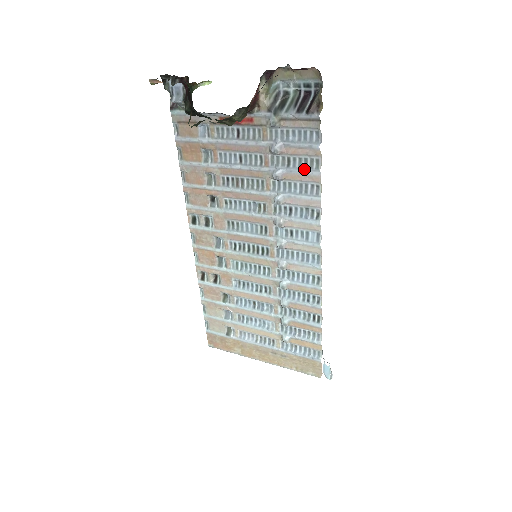
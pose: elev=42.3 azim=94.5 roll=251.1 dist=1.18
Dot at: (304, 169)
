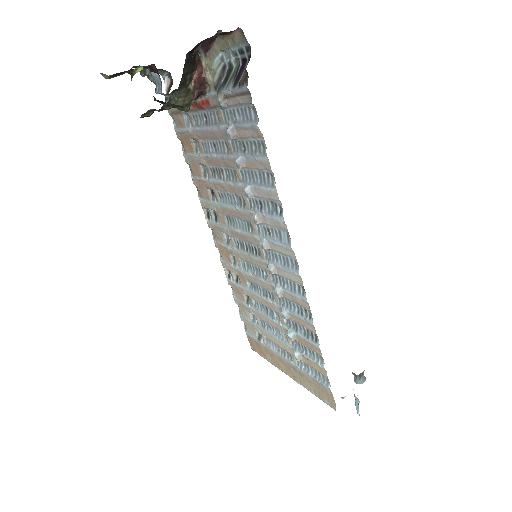
Dot at: (255, 154)
